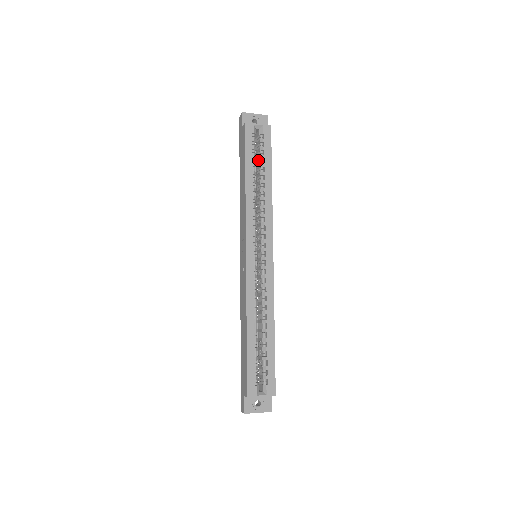
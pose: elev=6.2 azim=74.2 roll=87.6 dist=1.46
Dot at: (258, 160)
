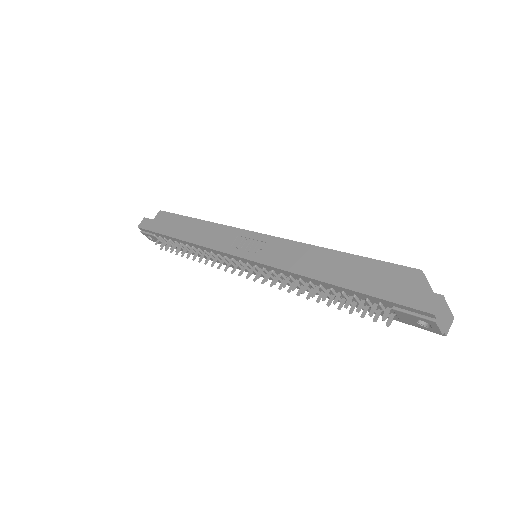
Dot at: occluded
